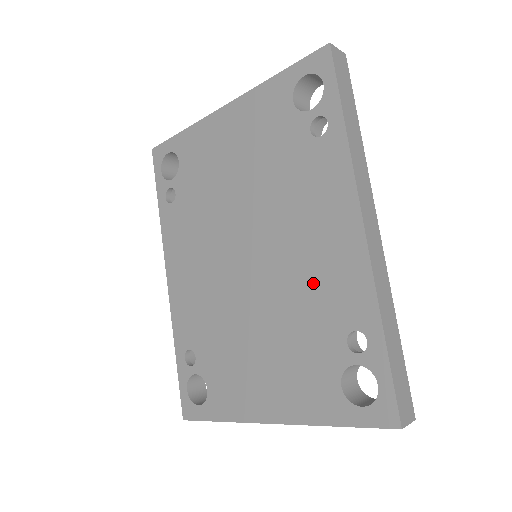
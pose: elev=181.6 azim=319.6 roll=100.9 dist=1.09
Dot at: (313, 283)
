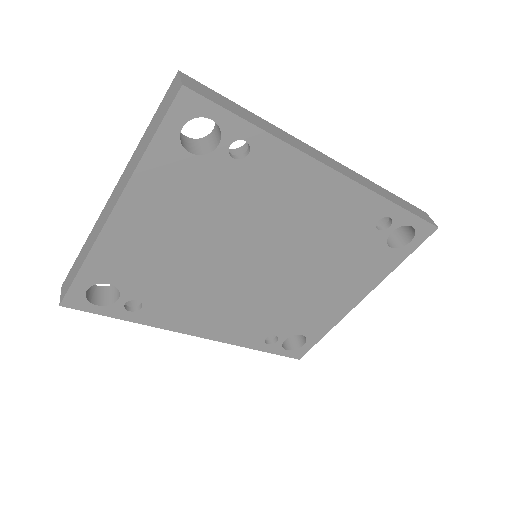
Dot at: (329, 229)
